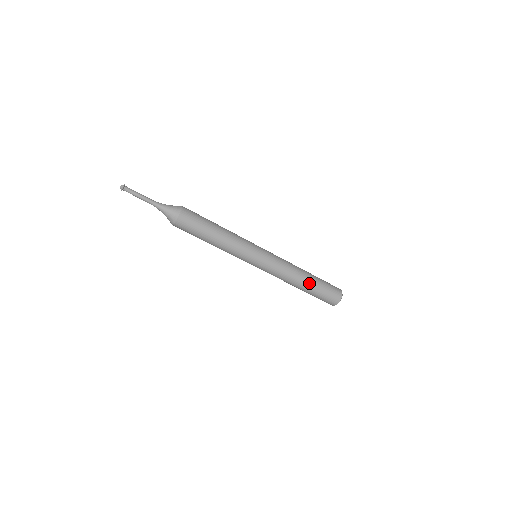
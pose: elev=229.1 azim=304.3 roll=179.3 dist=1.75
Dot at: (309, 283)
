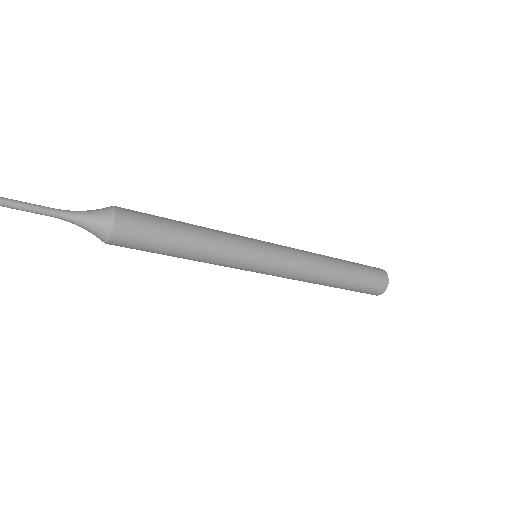
Dot at: (342, 277)
